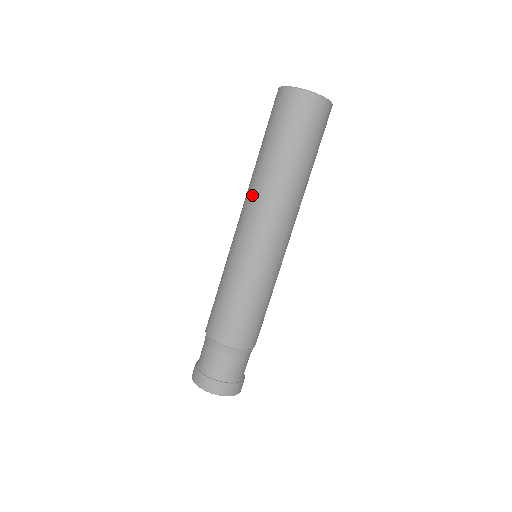
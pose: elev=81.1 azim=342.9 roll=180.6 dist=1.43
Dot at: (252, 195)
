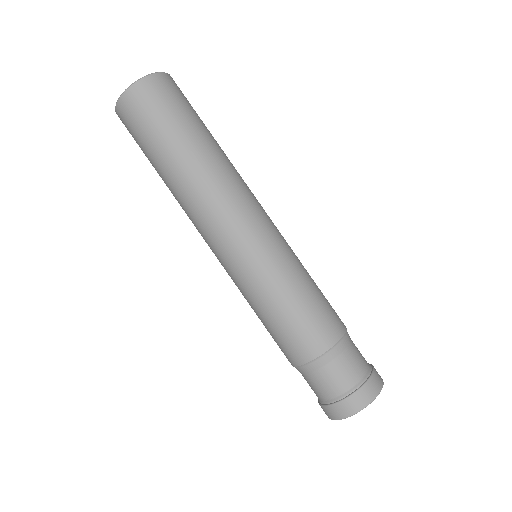
Dot at: (215, 192)
